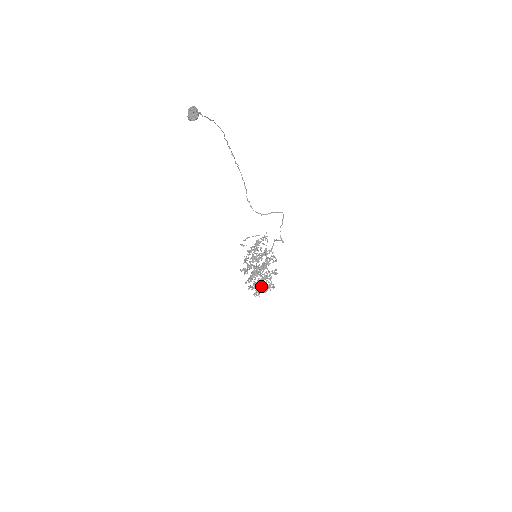
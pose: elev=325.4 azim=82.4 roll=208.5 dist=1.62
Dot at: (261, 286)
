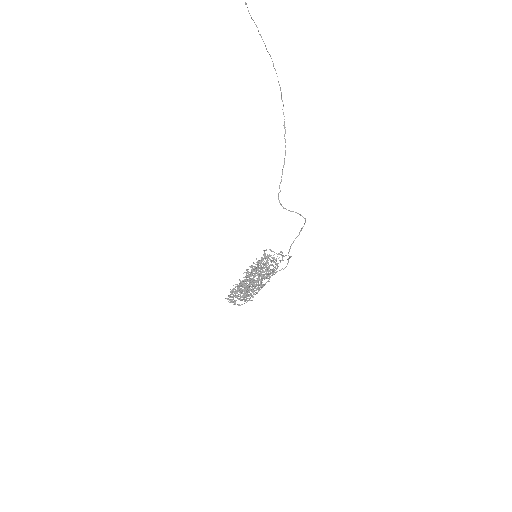
Dot at: (238, 287)
